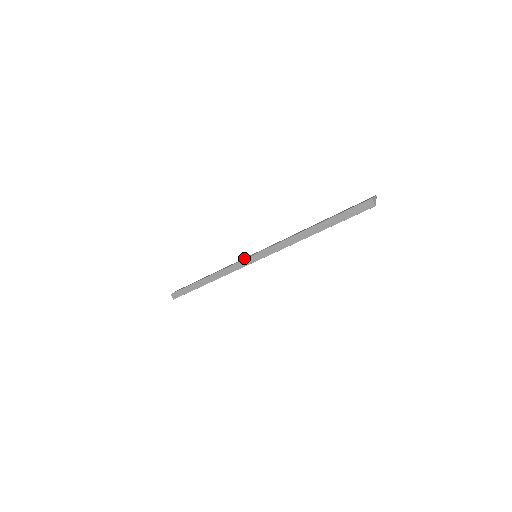
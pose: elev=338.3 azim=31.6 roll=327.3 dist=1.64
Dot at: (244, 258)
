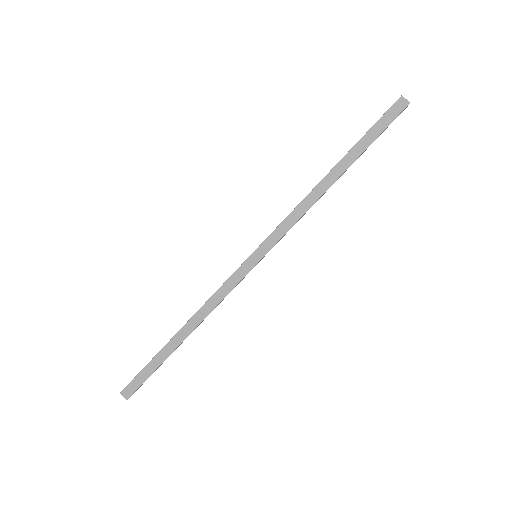
Dot at: occluded
